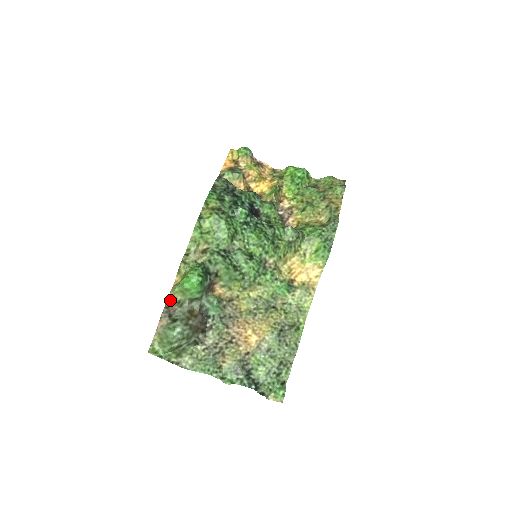
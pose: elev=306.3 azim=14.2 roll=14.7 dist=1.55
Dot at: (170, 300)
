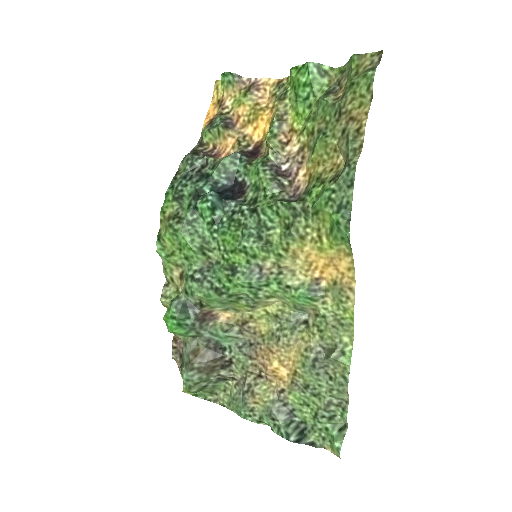
Dot at: (176, 338)
